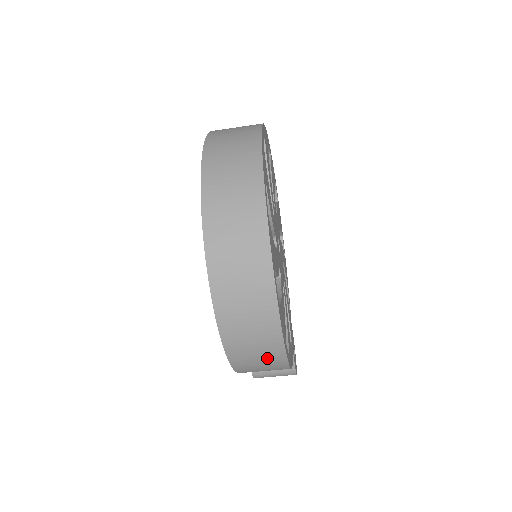
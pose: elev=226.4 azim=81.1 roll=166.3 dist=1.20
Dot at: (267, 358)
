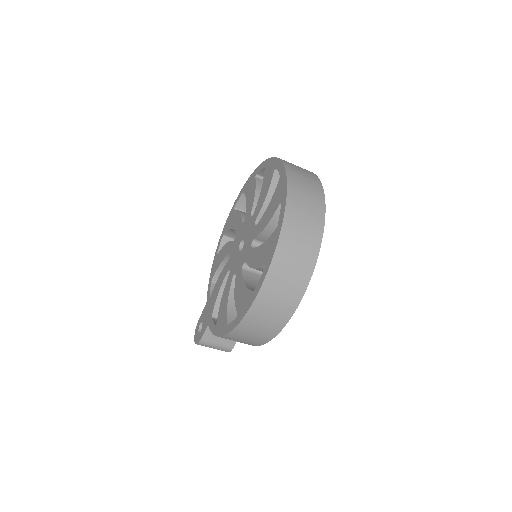
Dot at: (262, 333)
